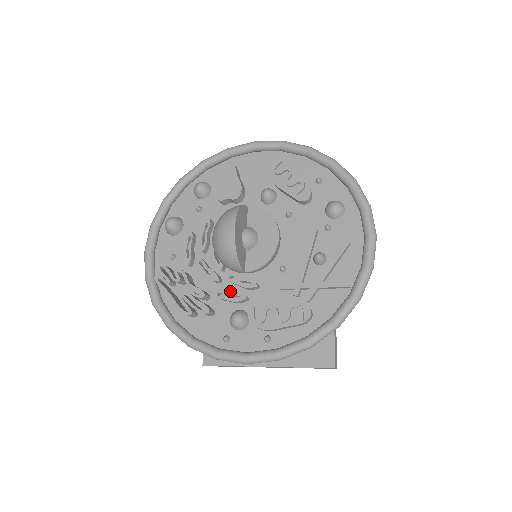
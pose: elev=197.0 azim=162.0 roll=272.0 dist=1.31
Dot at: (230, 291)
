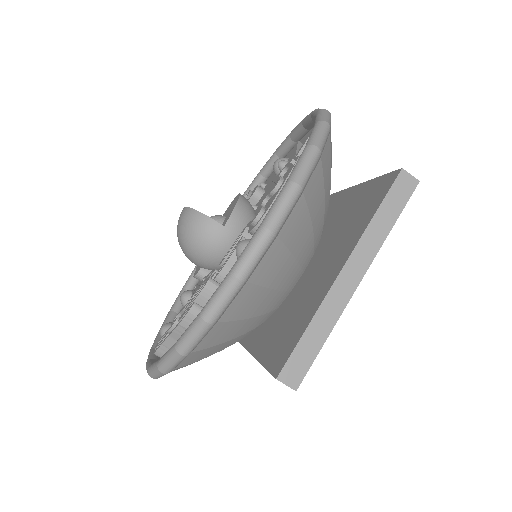
Dot at: occluded
